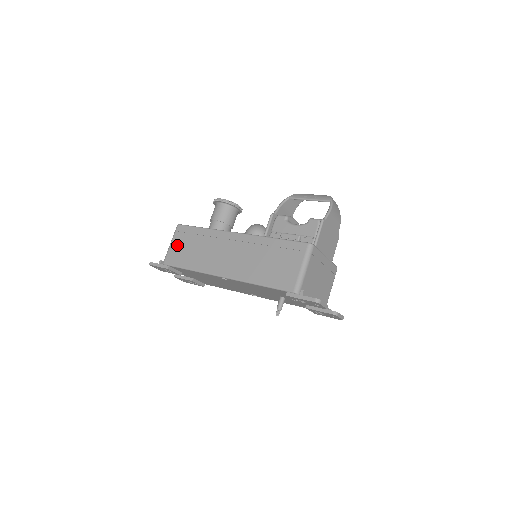
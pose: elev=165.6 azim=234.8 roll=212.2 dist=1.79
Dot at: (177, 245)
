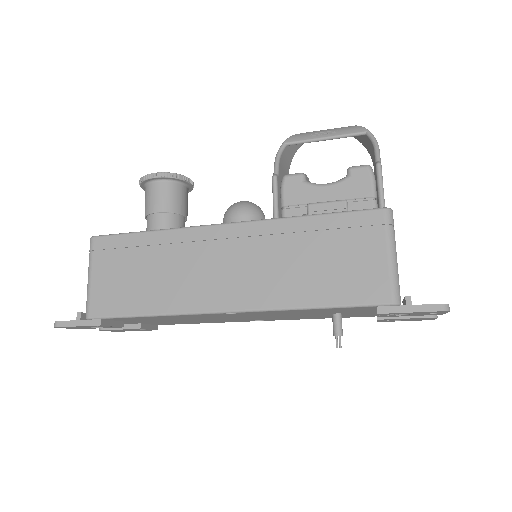
Dot at: (105, 276)
